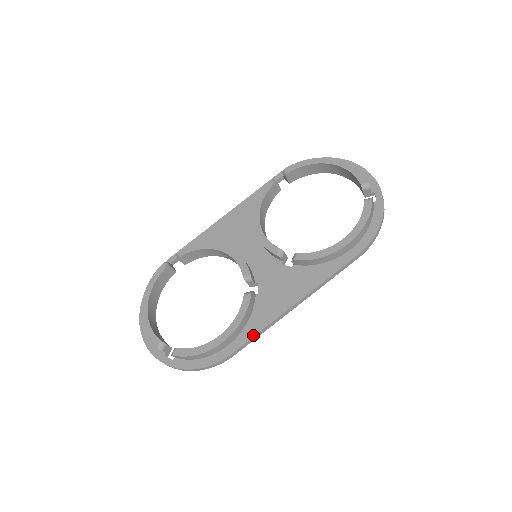
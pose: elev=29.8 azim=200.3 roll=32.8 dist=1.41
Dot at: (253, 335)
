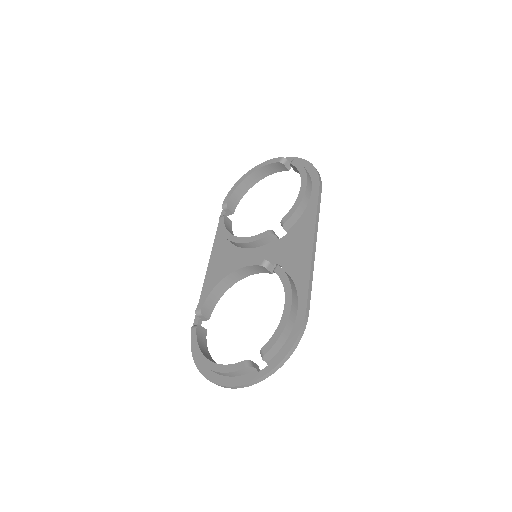
Dot at: (307, 285)
